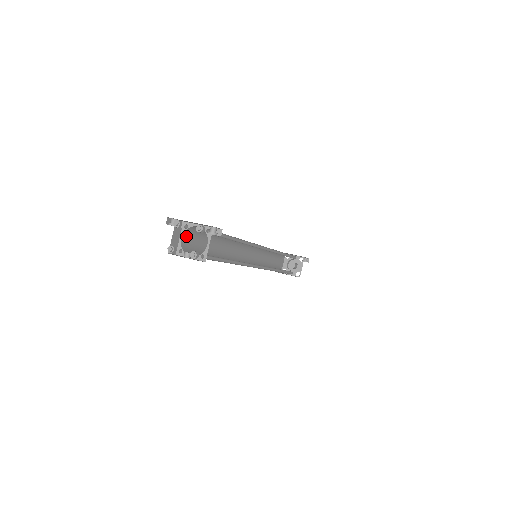
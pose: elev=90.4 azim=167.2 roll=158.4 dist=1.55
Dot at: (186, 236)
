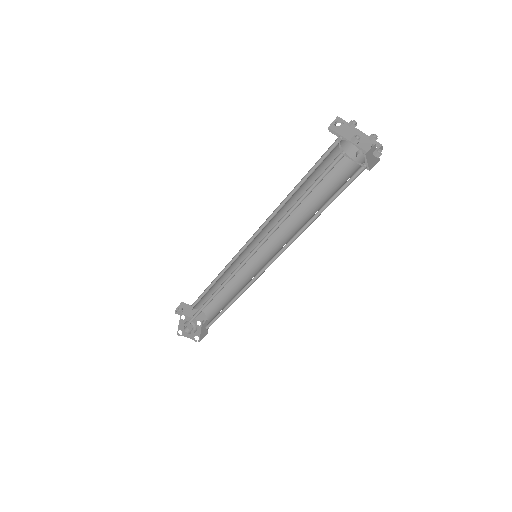
Dot at: (334, 148)
